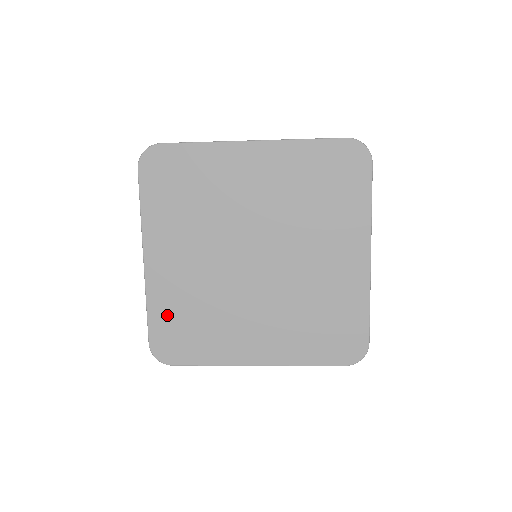
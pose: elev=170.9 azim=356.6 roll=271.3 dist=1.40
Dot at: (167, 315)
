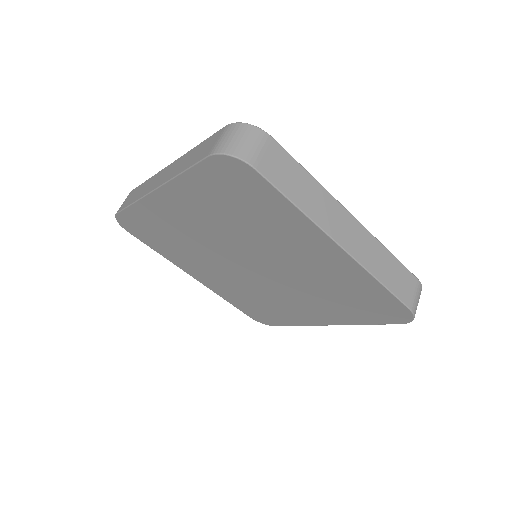
Dot at: (241, 303)
